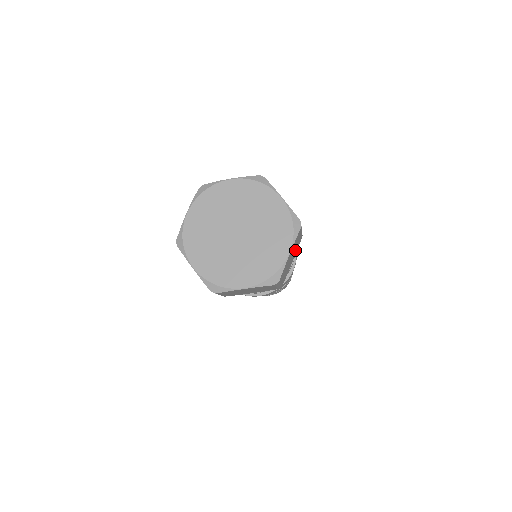
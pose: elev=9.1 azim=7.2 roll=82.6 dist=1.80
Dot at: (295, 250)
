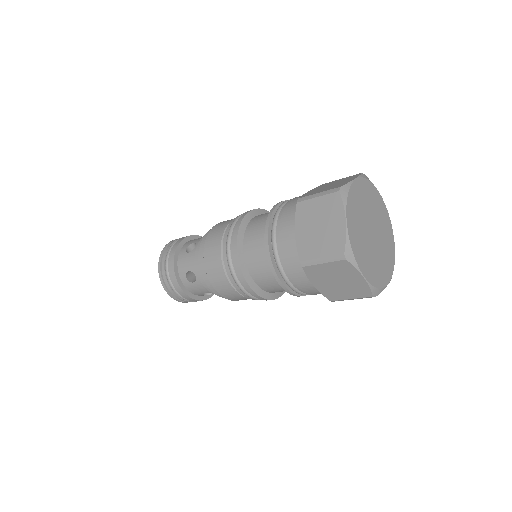
Dot at: occluded
